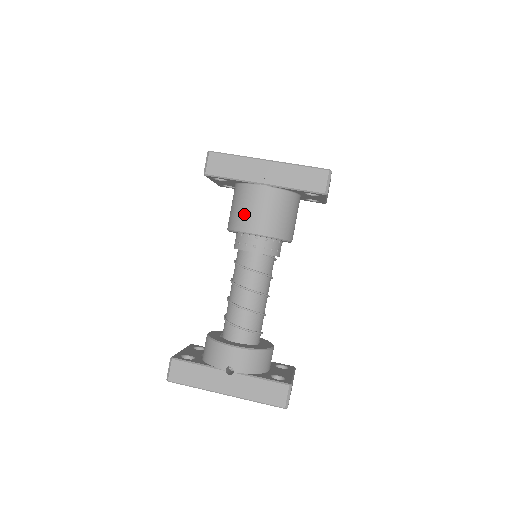
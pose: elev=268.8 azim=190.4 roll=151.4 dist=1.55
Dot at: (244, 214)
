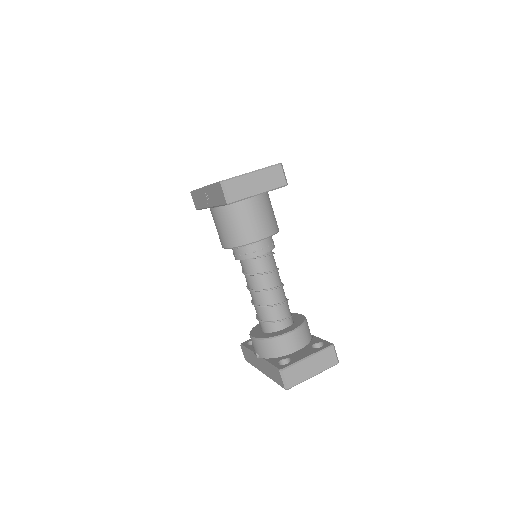
Dot at: occluded
